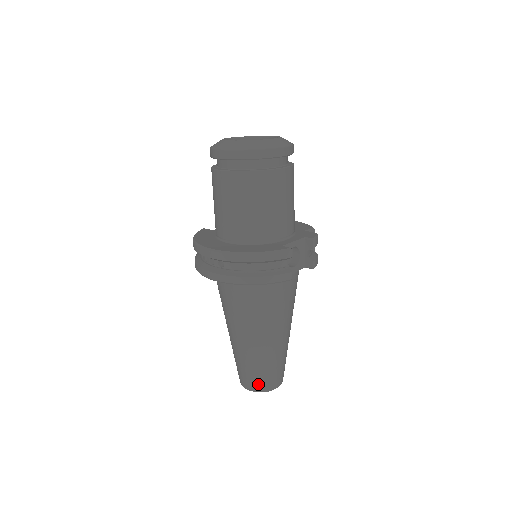
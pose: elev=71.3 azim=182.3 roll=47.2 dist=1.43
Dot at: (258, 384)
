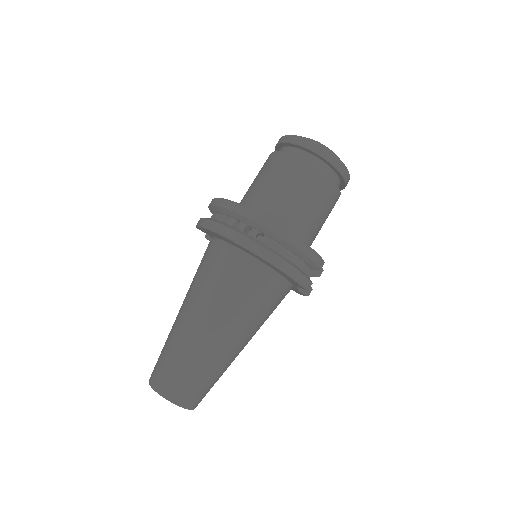
Dot at: (186, 394)
